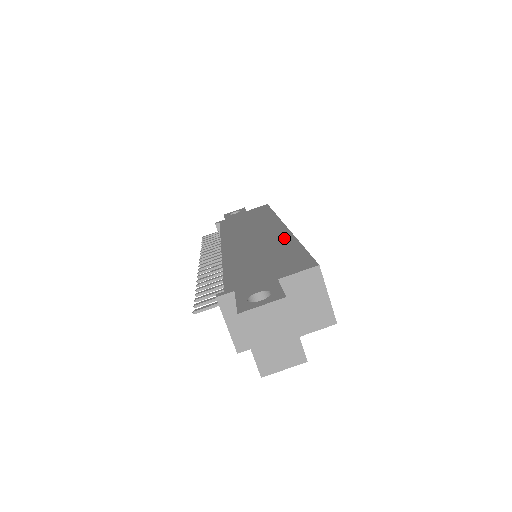
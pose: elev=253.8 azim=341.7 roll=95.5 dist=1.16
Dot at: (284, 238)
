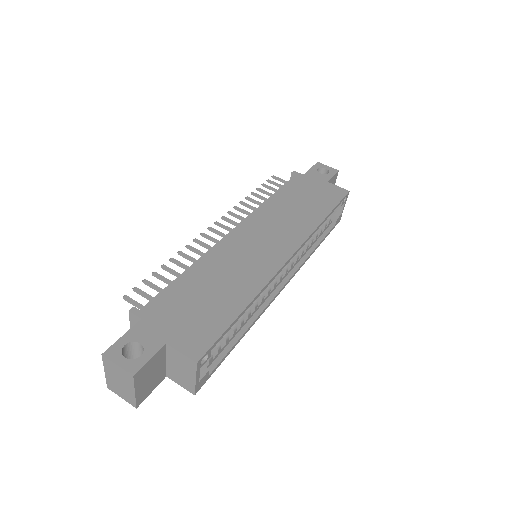
Dot at: (255, 282)
